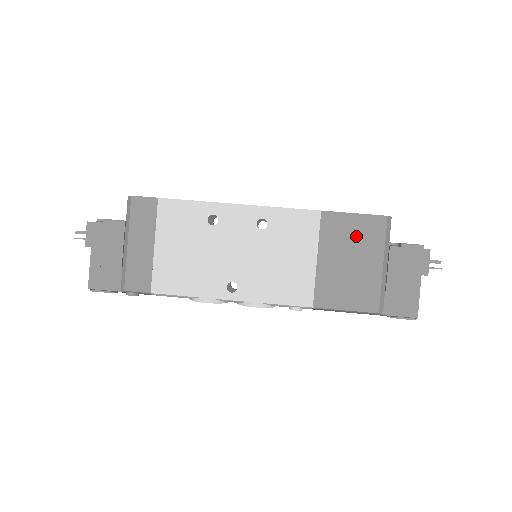
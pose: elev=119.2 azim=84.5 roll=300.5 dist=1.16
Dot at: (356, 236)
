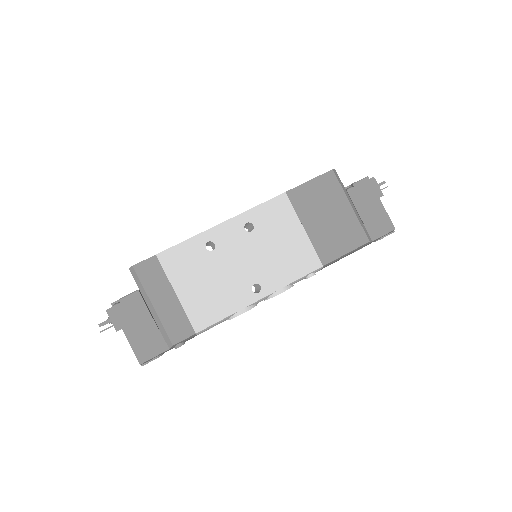
Dot at: (321, 196)
